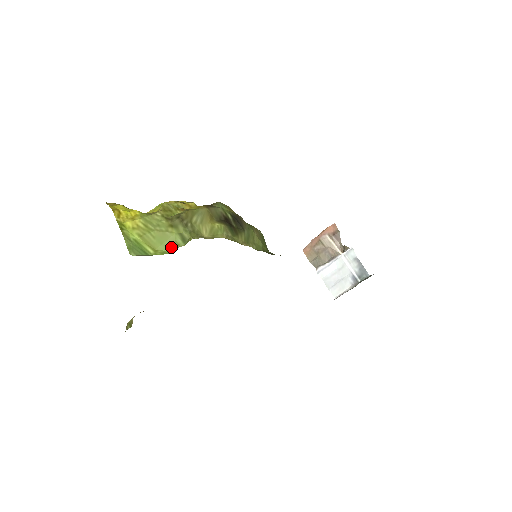
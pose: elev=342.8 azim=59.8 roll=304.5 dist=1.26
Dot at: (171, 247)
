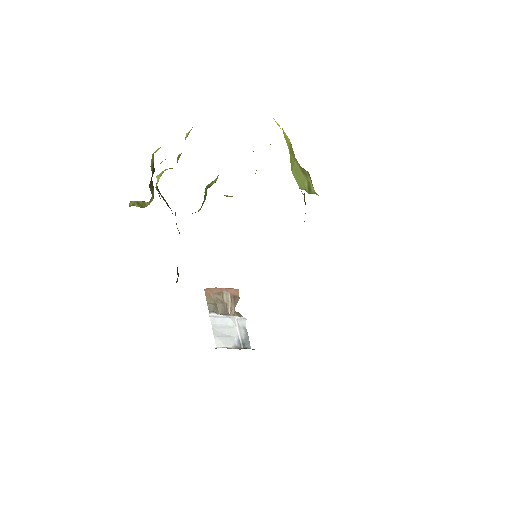
Dot at: (300, 184)
